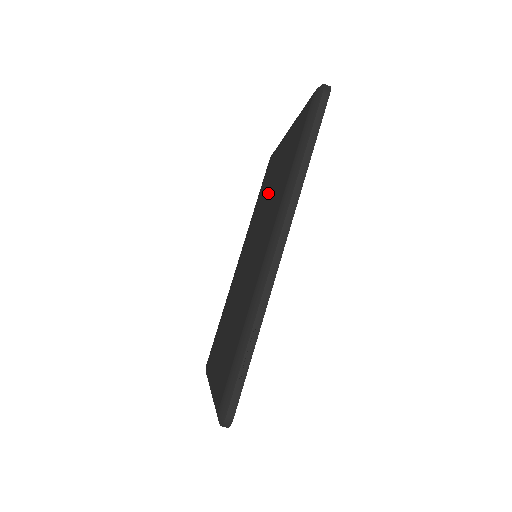
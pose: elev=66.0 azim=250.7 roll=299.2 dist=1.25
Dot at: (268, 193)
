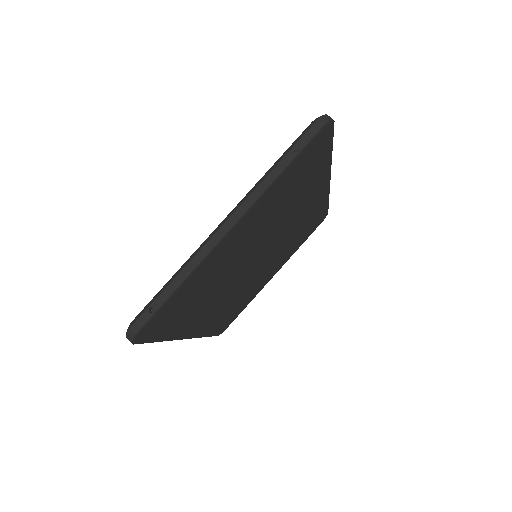
Dot at: occluded
